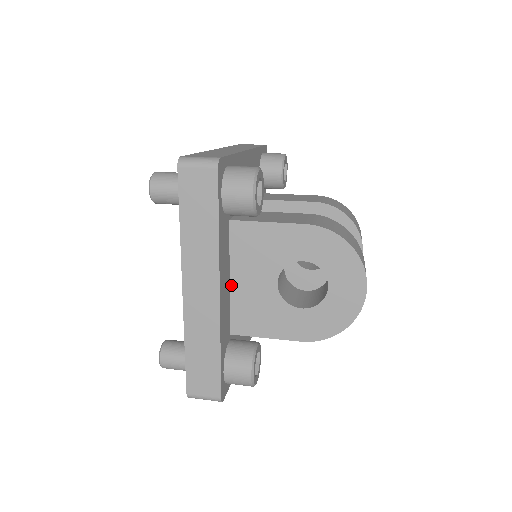
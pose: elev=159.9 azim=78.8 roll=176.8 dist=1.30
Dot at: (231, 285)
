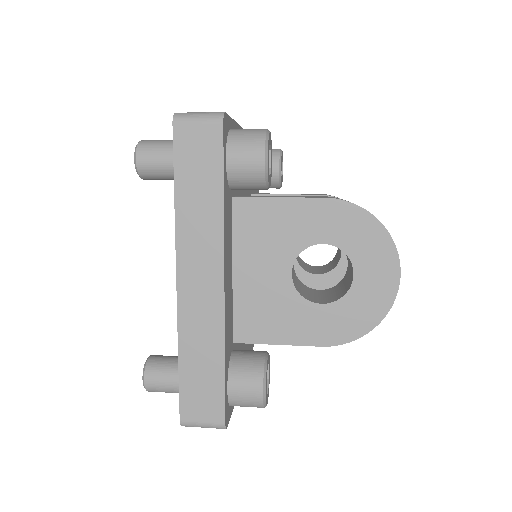
Dot at: (234, 279)
